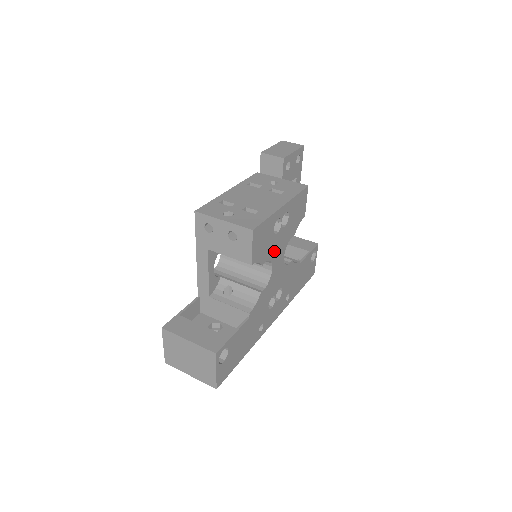
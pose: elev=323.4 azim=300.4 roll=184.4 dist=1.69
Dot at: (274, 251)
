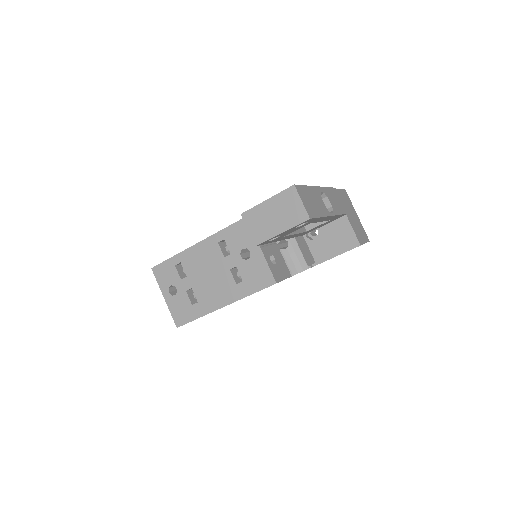
Dot at: occluded
